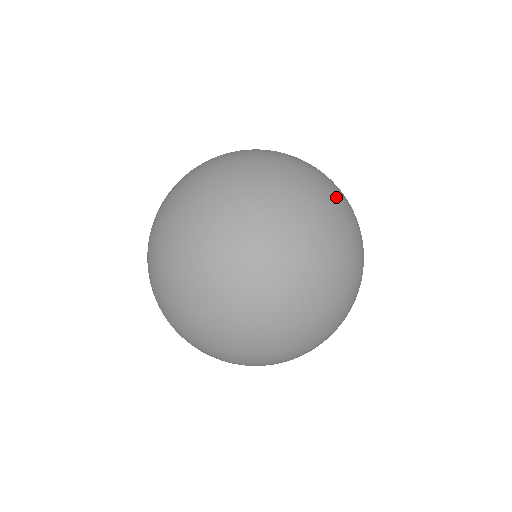
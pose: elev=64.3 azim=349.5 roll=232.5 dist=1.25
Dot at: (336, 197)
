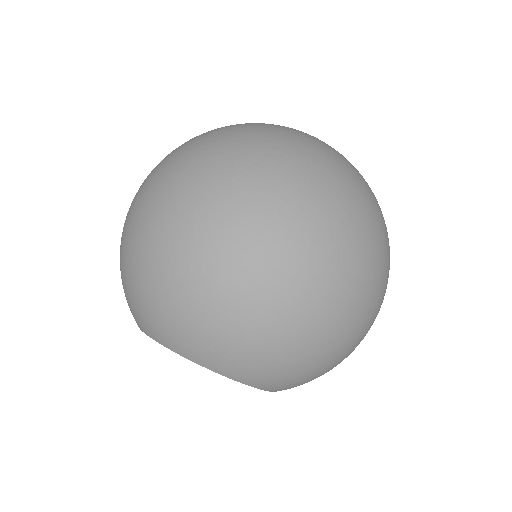
Dot at: occluded
